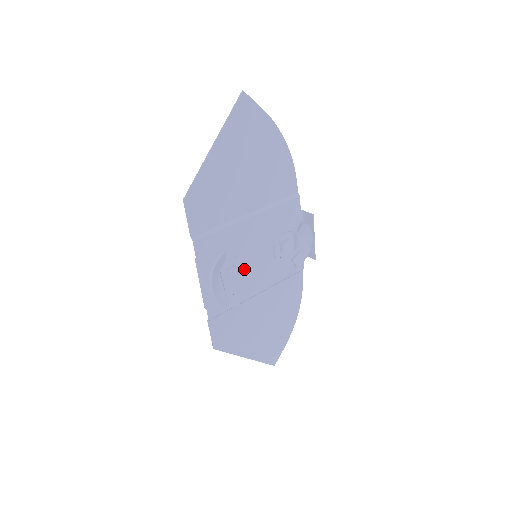
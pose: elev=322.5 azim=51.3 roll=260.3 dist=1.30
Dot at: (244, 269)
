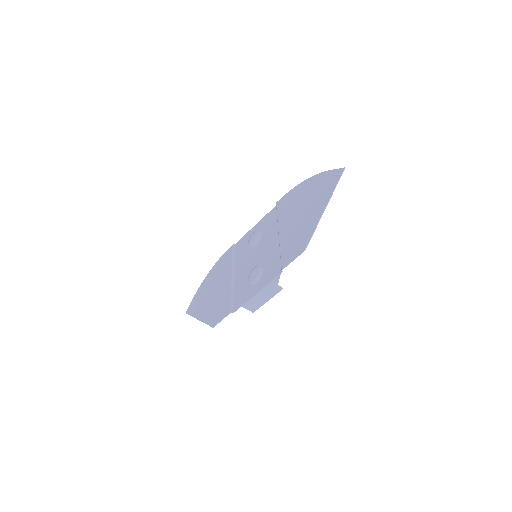
Dot at: (252, 268)
